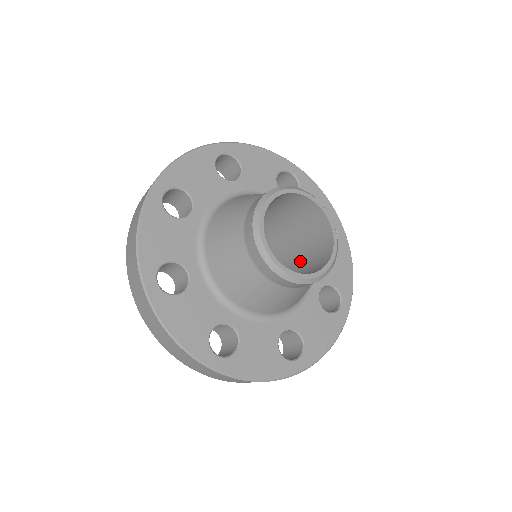
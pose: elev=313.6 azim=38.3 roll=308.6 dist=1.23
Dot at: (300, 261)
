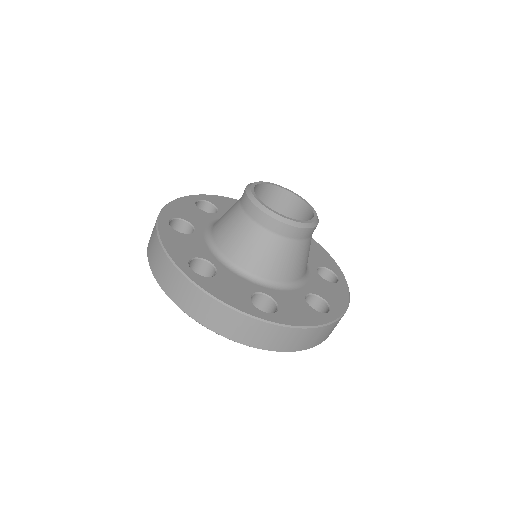
Dot at: occluded
